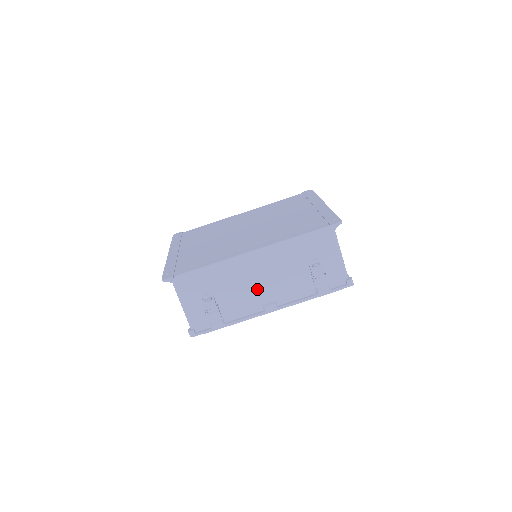
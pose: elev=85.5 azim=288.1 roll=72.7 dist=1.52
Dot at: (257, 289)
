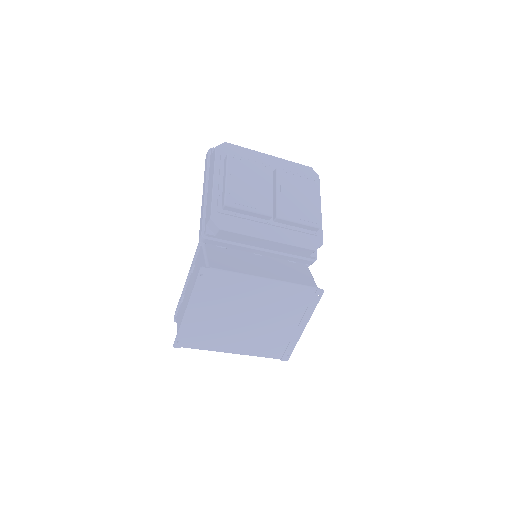
Dot at: occluded
